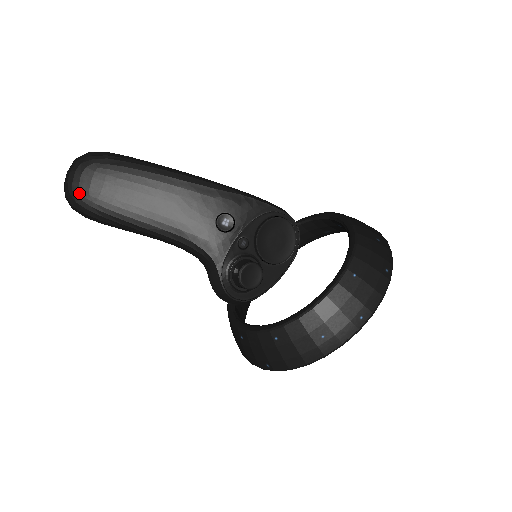
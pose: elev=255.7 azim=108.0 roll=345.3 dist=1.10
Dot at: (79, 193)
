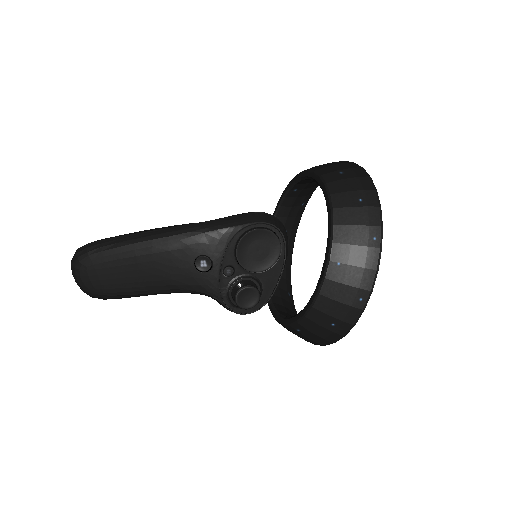
Dot at: (88, 290)
